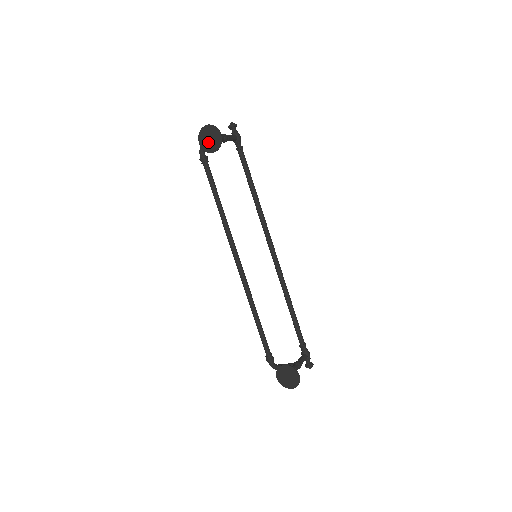
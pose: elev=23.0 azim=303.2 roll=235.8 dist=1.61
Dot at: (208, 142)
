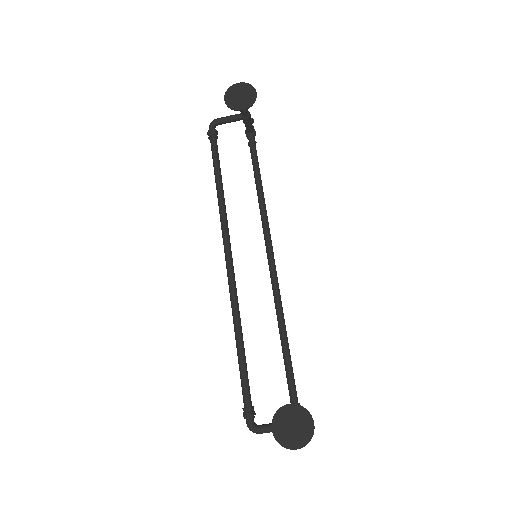
Dot at: (237, 99)
